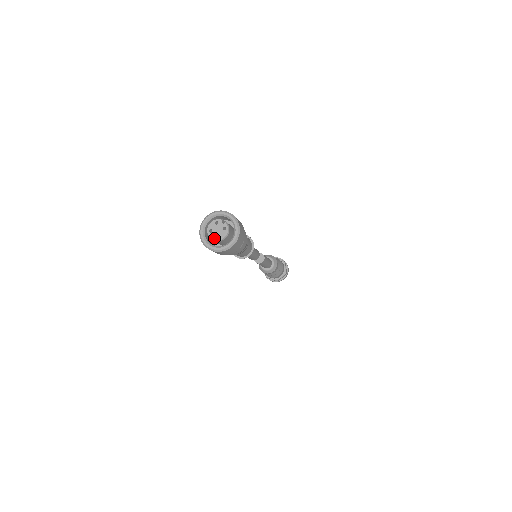
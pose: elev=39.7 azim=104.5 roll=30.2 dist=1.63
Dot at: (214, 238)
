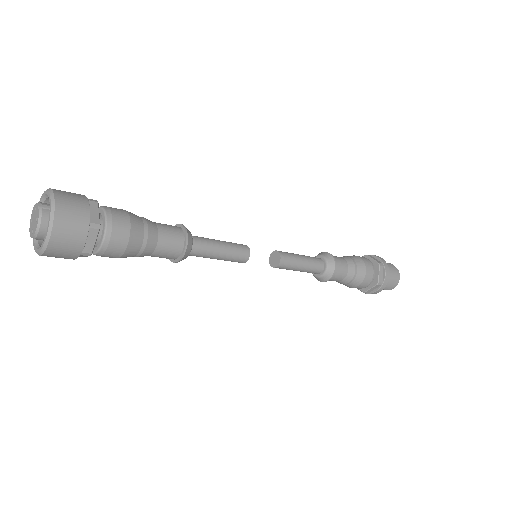
Dot at: (30, 233)
